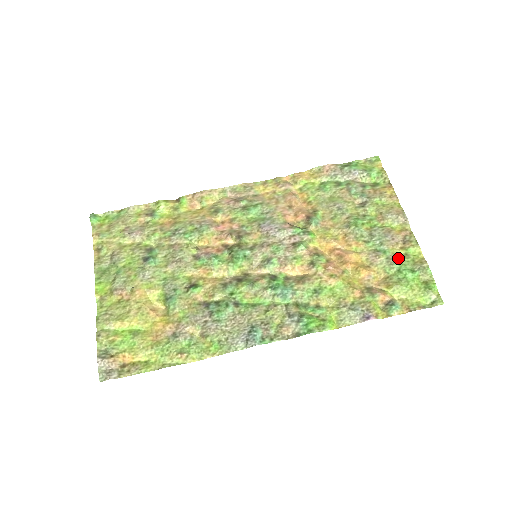
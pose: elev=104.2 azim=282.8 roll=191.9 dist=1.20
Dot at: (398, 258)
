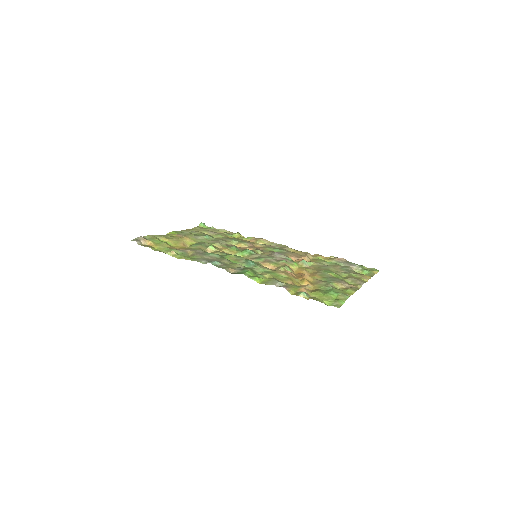
Dot at: (335, 288)
